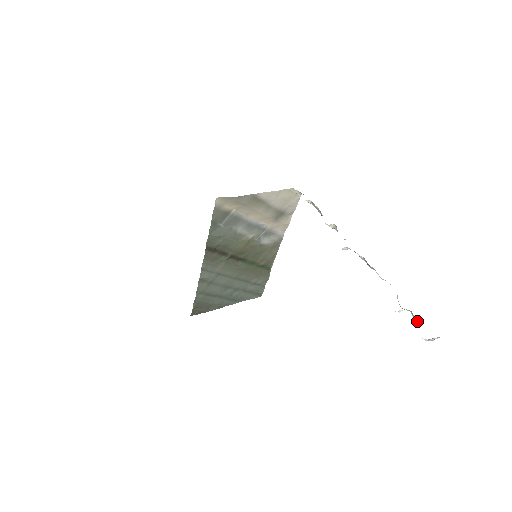
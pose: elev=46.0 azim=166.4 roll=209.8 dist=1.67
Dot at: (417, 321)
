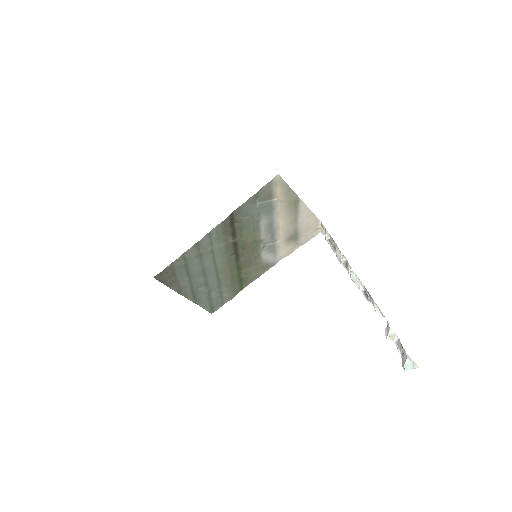
Dot at: (400, 350)
